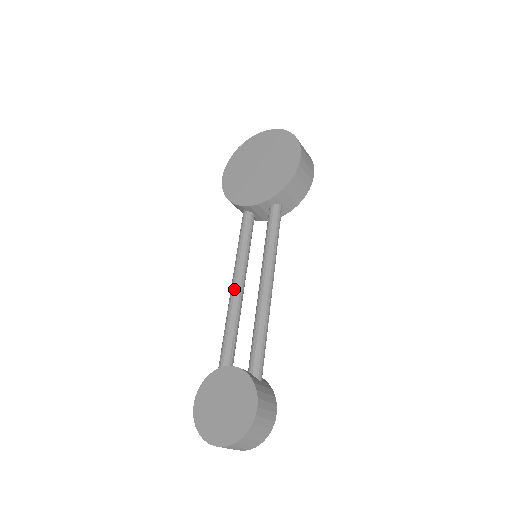
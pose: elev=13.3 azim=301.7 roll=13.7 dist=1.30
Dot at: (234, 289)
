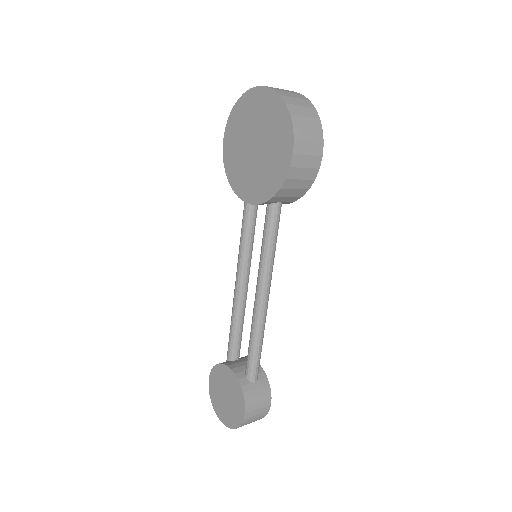
Dot at: (236, 288)
